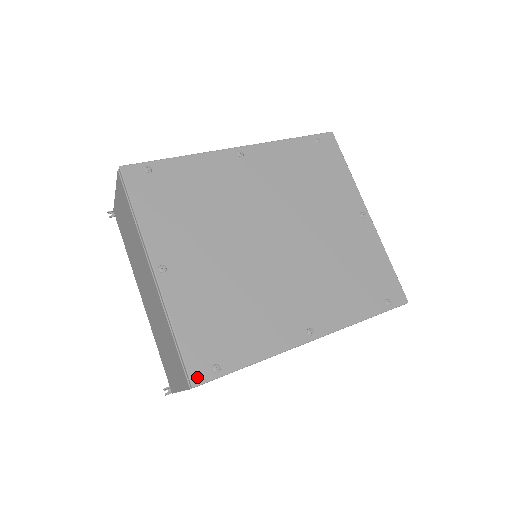
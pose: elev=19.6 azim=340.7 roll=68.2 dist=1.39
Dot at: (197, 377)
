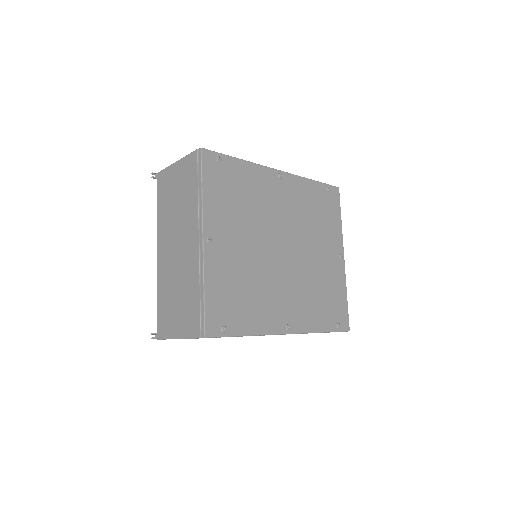
Dot at: (210, 331)
